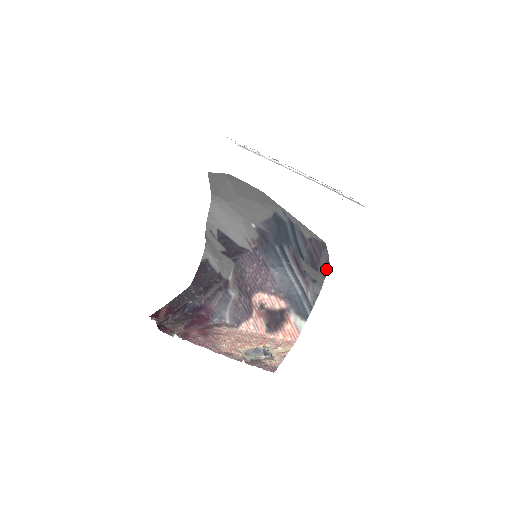
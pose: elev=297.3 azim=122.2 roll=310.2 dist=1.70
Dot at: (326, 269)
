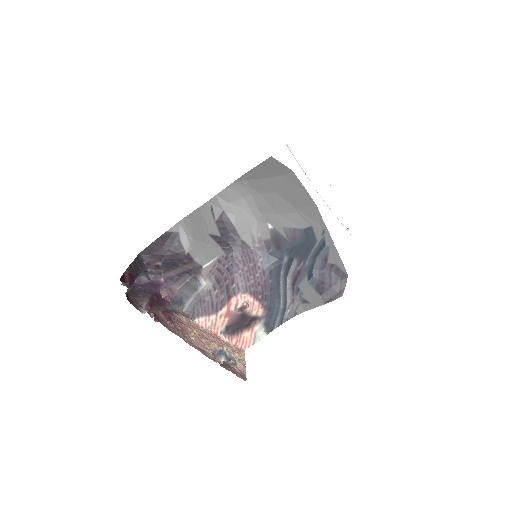
Dot at: (334, 297)
